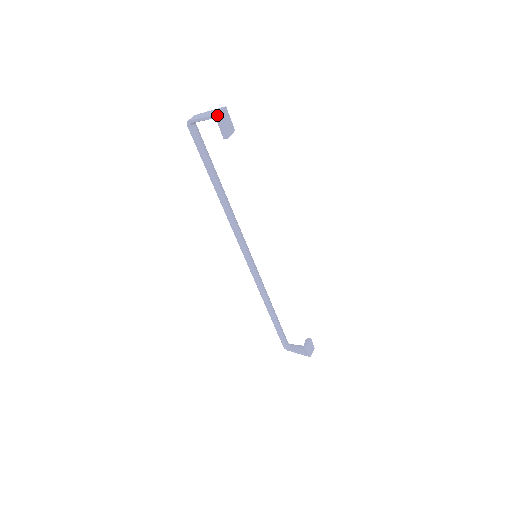
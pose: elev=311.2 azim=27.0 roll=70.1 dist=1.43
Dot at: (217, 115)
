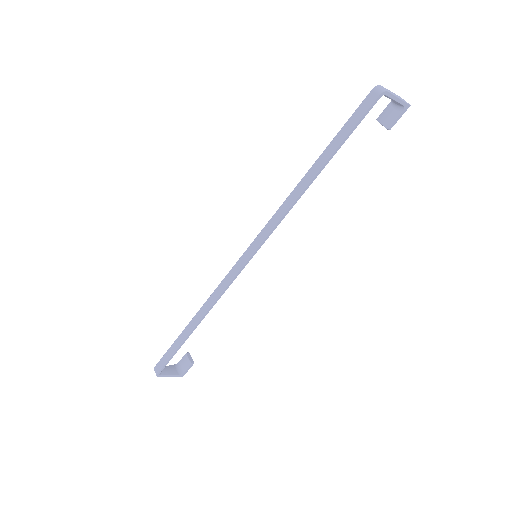
Dot at: occluded
